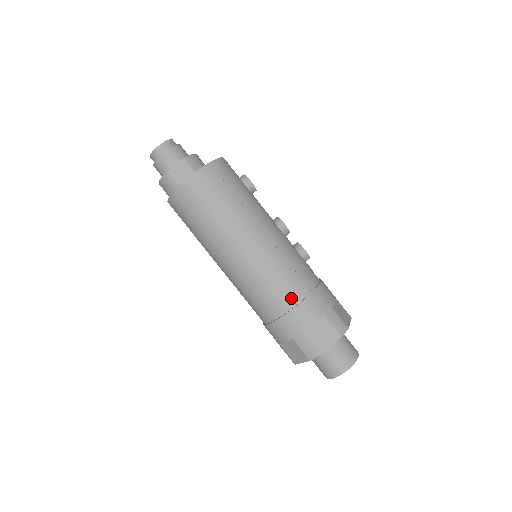
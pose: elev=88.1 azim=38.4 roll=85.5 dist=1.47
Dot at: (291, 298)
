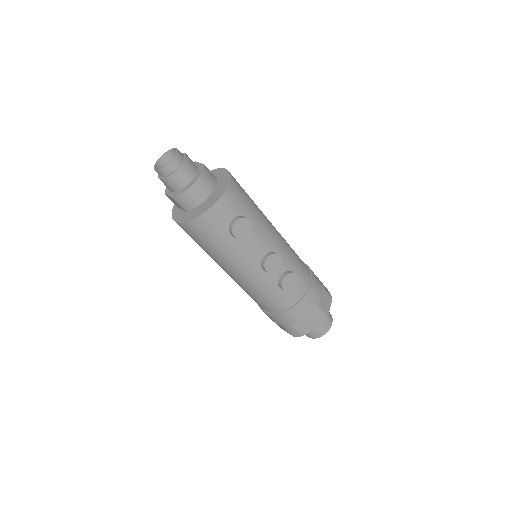
Dot at: occluded
